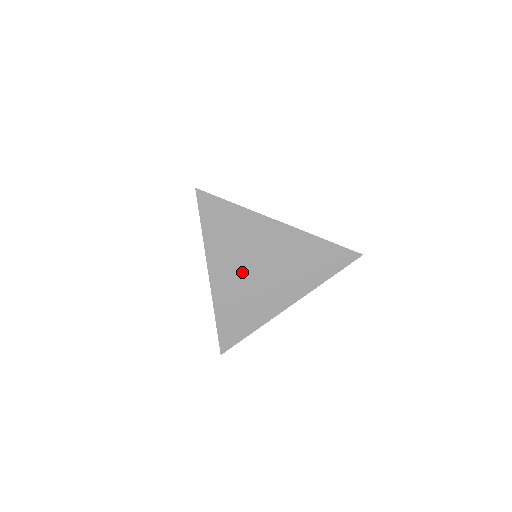
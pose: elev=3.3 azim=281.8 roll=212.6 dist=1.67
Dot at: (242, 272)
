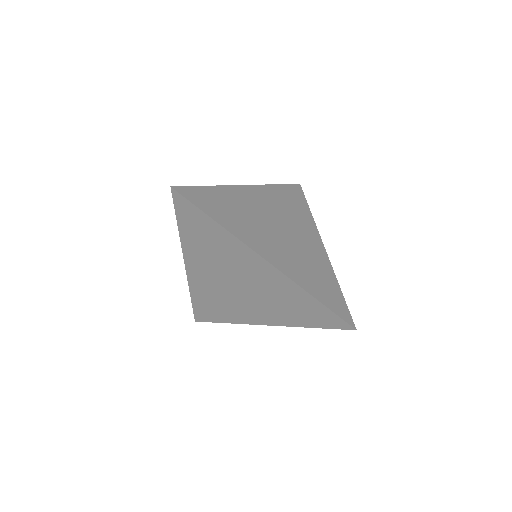
Dot at: (218, 277)
